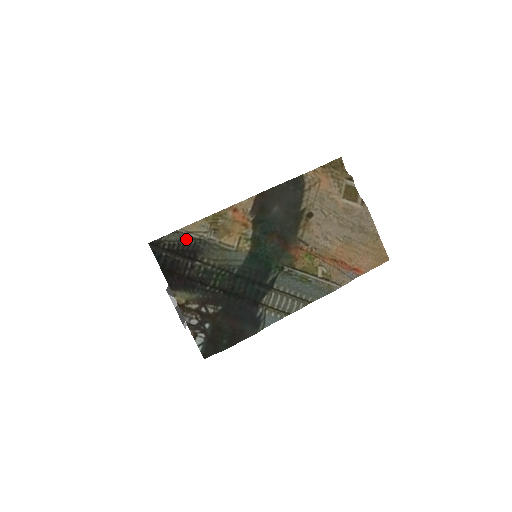
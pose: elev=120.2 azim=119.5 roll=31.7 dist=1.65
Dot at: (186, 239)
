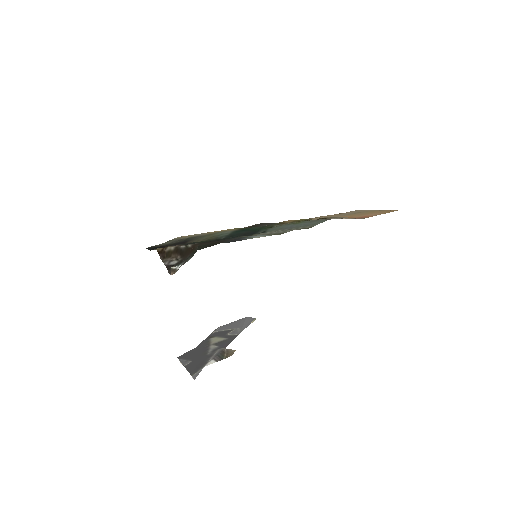
Dot at: (178, 241)
